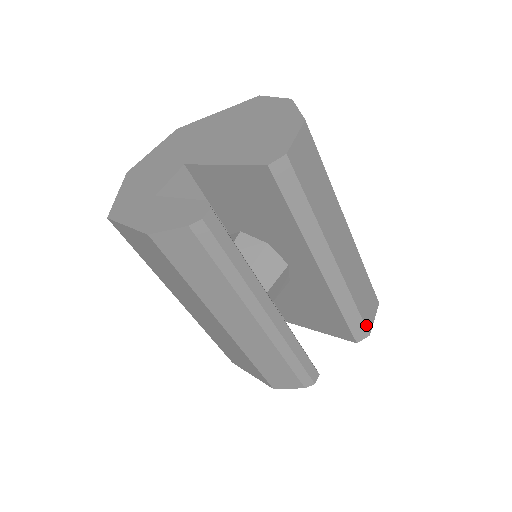
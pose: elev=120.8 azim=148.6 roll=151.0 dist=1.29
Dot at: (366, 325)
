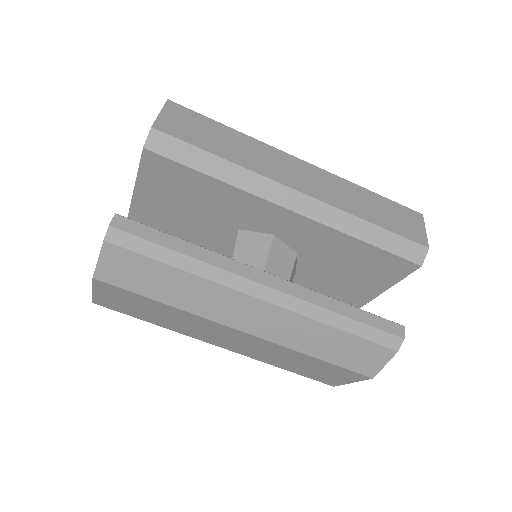
Dot at: (412, 239)
